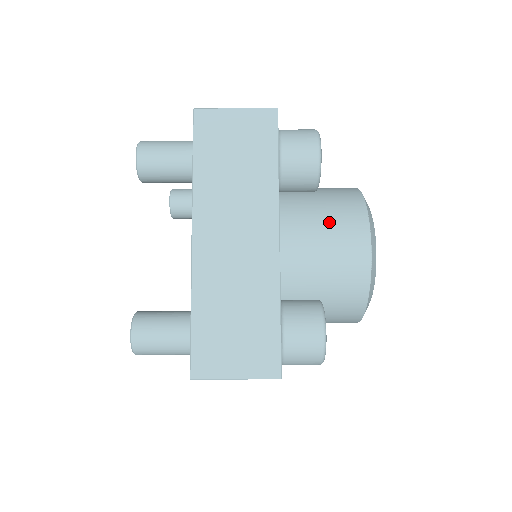
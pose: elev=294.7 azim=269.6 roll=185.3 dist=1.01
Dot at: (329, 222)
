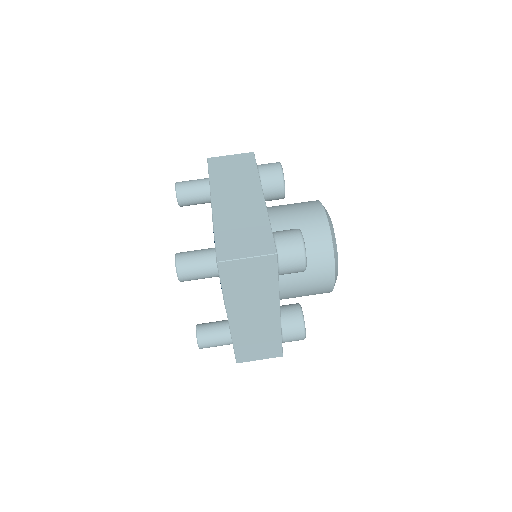
Dot at: (296, 206)
